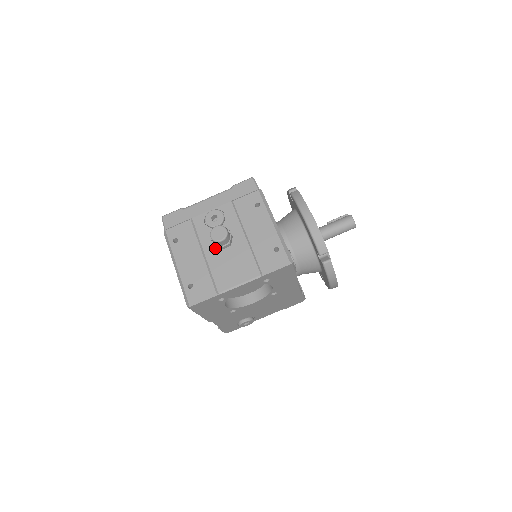
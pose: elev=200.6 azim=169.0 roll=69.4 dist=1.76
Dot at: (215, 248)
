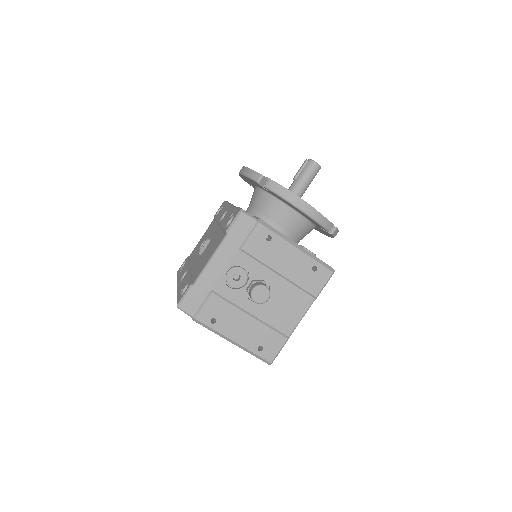
Dot at: occluded
